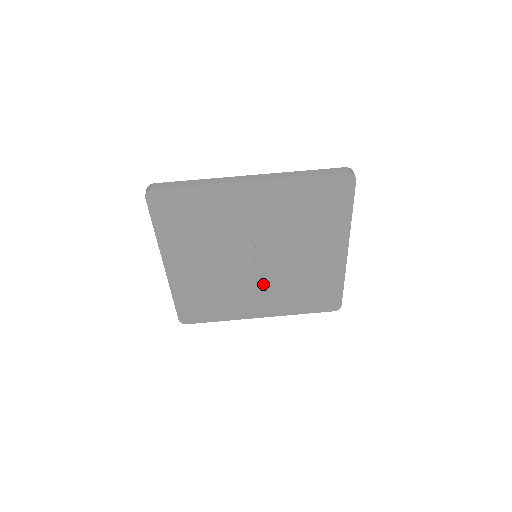
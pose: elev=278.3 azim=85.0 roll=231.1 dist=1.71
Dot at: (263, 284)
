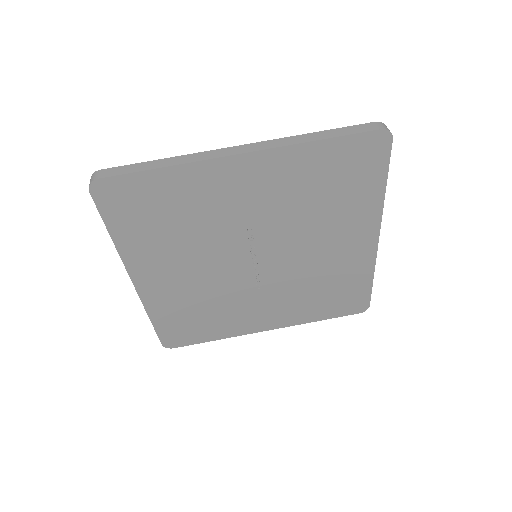
Dot at: (268, 290)
